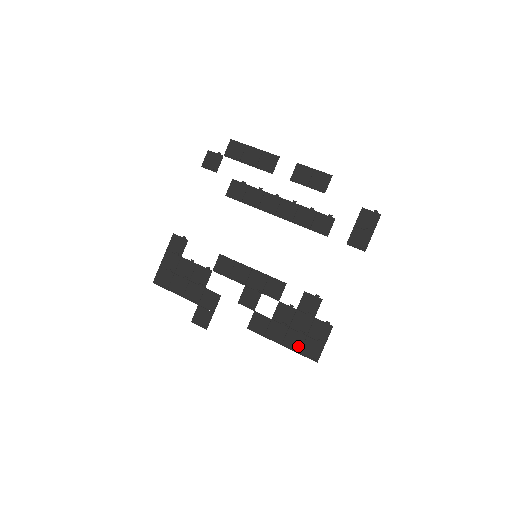
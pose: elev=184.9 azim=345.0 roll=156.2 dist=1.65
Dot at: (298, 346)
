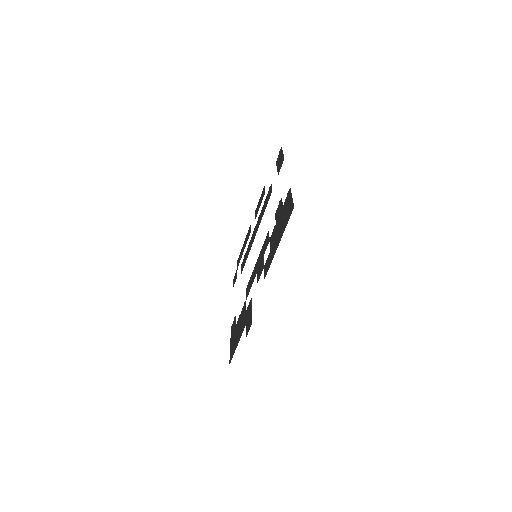
Dot at: (284, 226)
